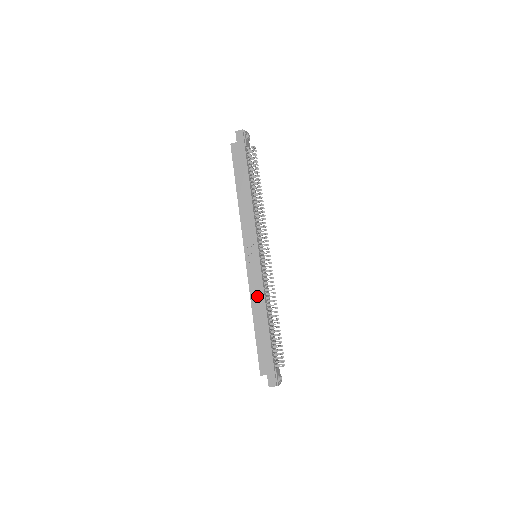
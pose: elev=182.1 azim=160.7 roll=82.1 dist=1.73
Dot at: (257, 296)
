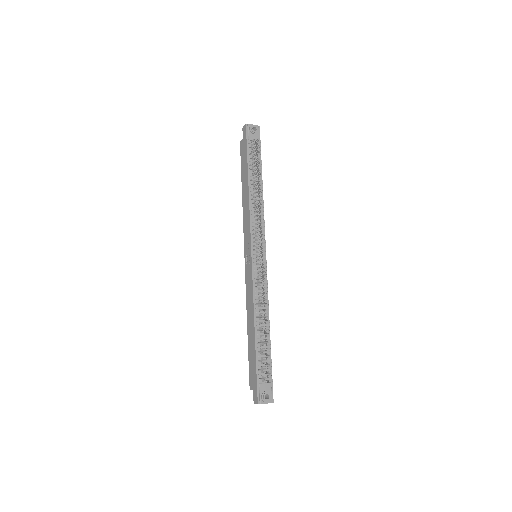
Dot at: (249, 300)
